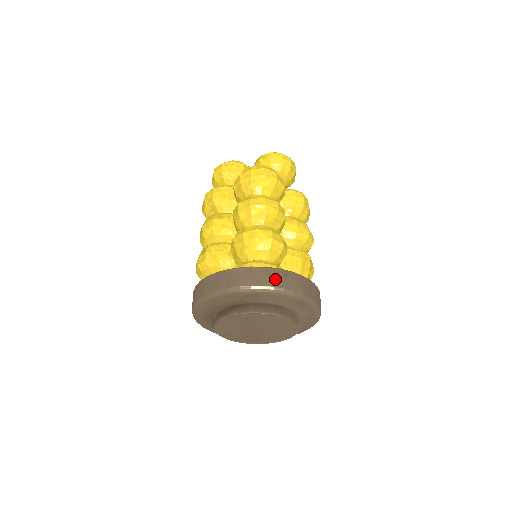
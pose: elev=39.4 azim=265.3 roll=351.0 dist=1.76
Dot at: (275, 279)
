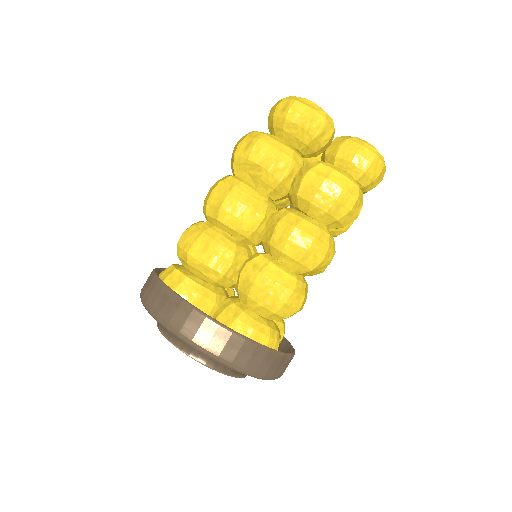
Dot at: (271, 367)
